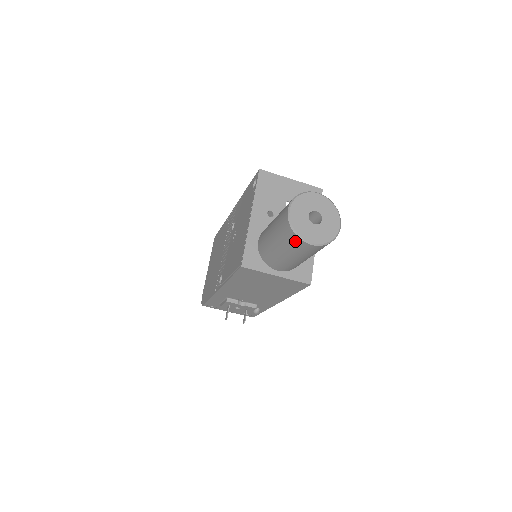
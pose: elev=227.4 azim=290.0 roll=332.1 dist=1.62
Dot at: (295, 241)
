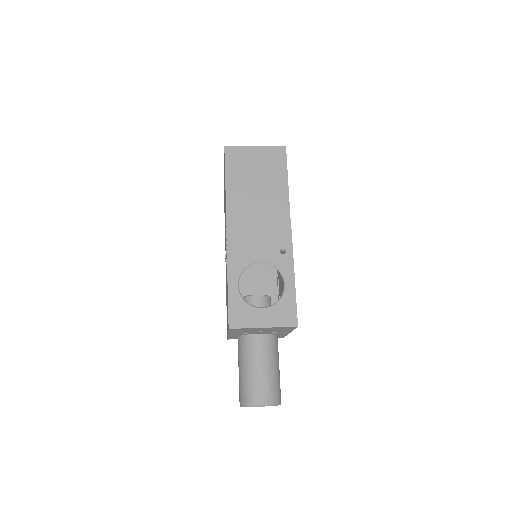
Dot at: occluded
